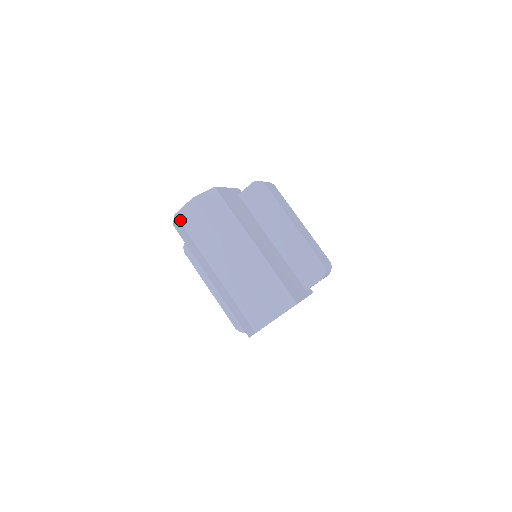
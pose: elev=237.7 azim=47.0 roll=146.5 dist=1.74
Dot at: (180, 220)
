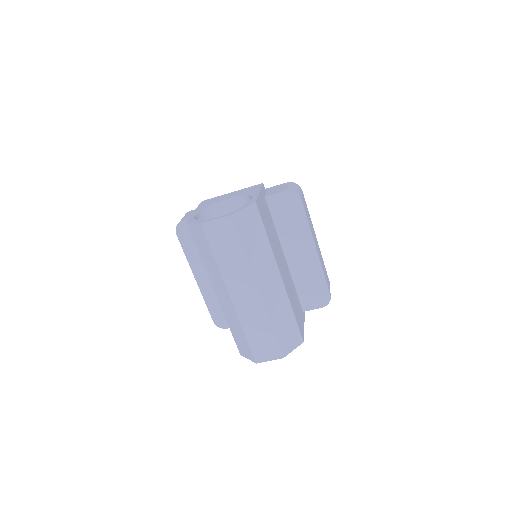
Dot at: (206, 232)
